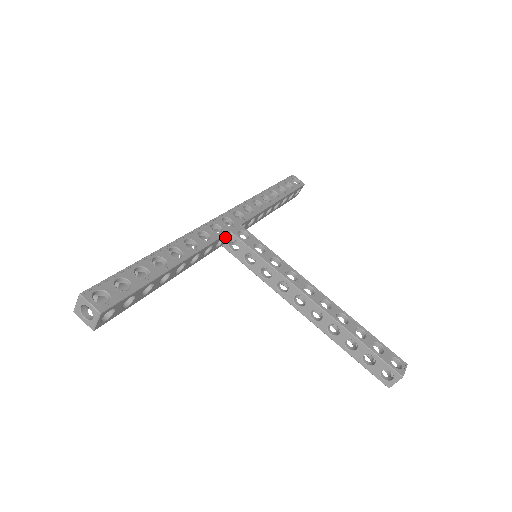
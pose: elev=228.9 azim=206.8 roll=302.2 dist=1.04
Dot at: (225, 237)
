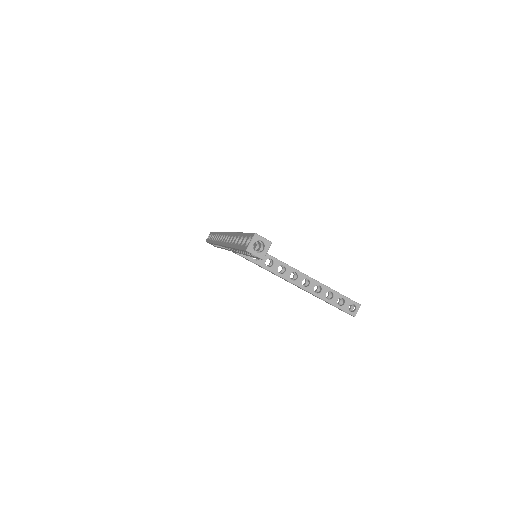
Dot at: occluded
